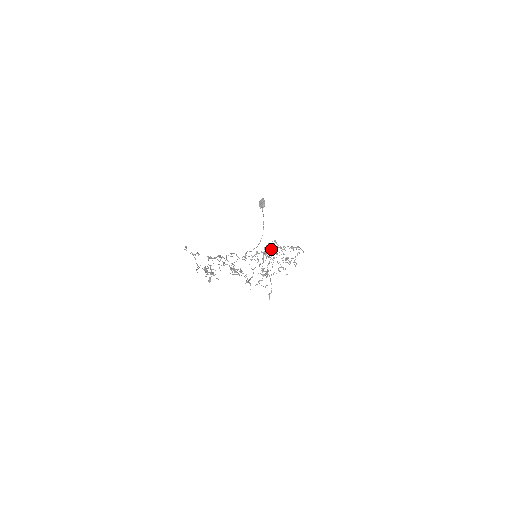
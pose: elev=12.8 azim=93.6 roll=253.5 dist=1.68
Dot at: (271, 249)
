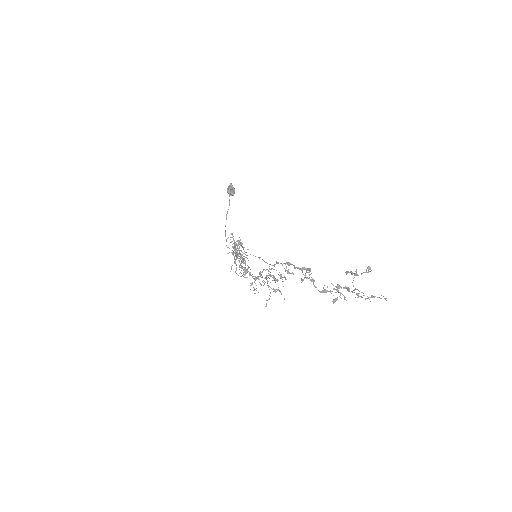
Dot at: (235, 244)
